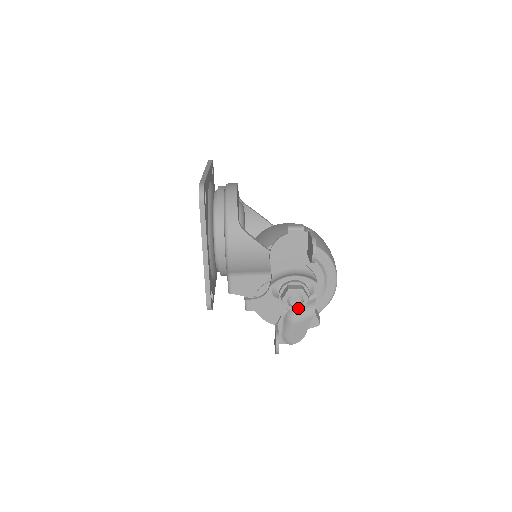
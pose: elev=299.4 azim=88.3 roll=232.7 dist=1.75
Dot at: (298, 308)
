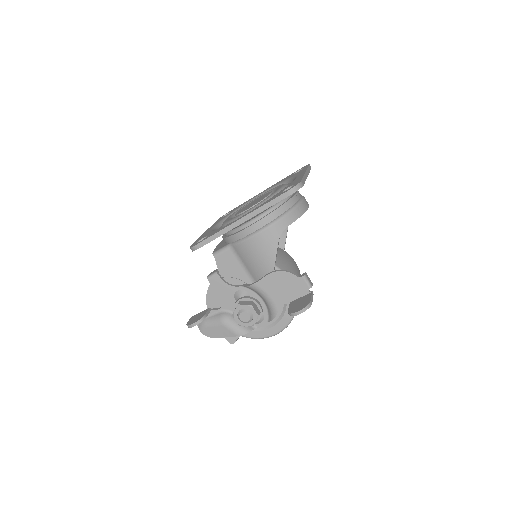
Dot at: (240, 321)
